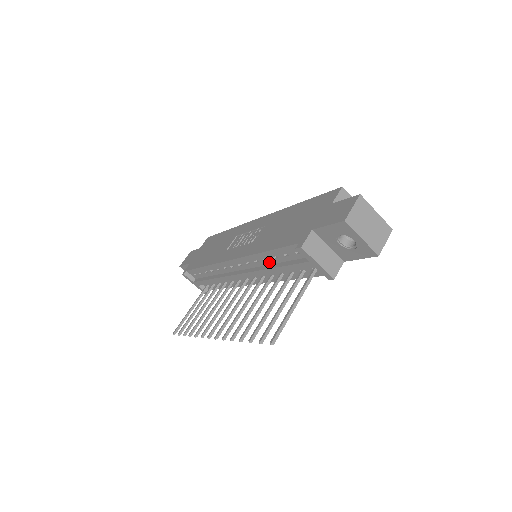
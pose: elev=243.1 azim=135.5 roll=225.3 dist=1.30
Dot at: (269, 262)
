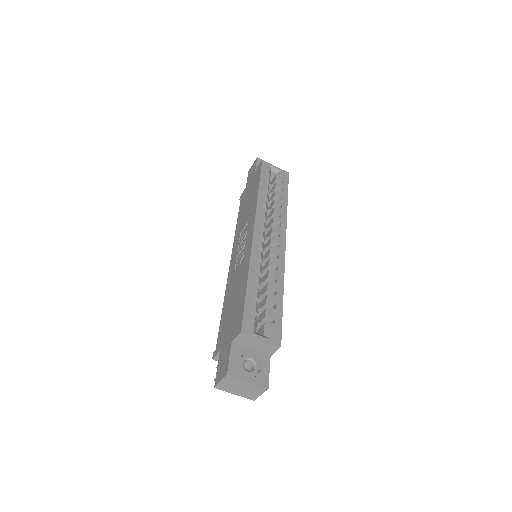
Dot at: occluded
